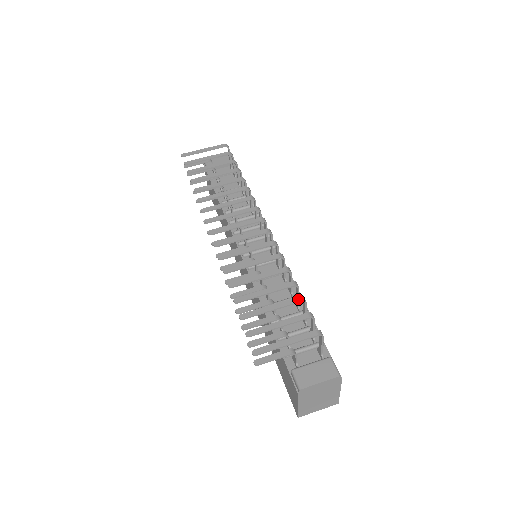
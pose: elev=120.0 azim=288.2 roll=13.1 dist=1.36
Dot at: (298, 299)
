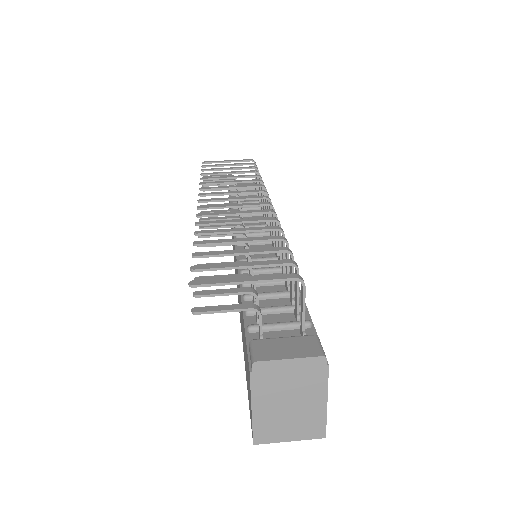
Dot at: (281, 248)
